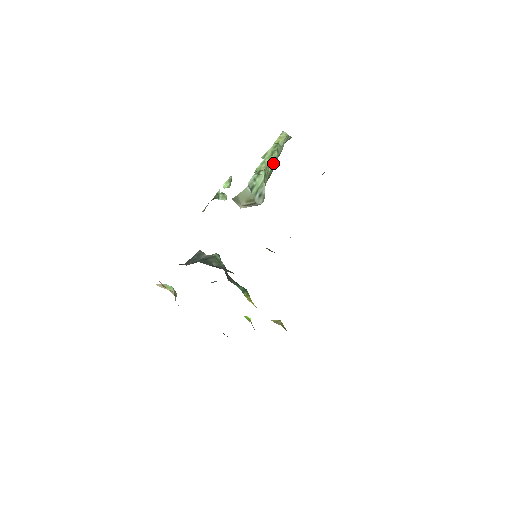
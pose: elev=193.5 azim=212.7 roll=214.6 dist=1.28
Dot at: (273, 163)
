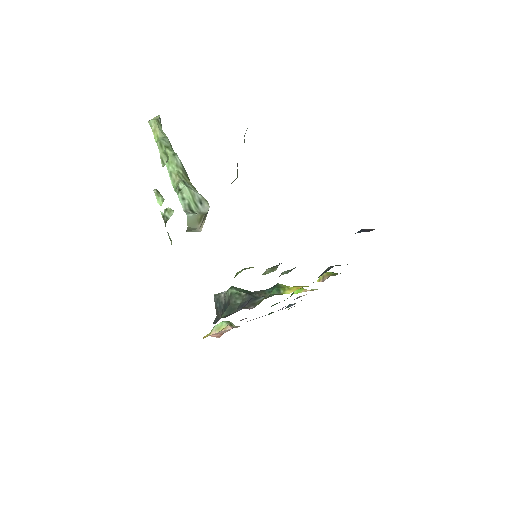
Dot at: (177, 163)
